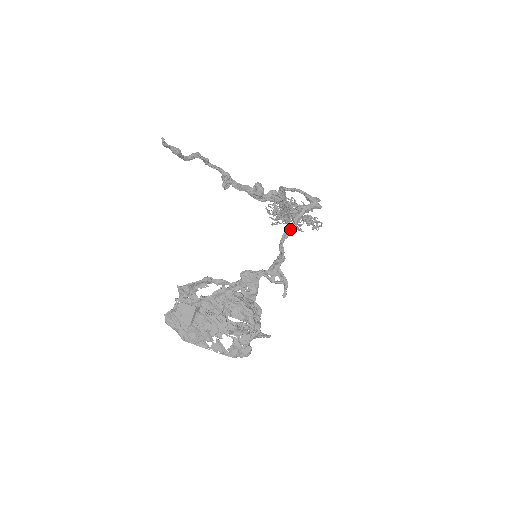
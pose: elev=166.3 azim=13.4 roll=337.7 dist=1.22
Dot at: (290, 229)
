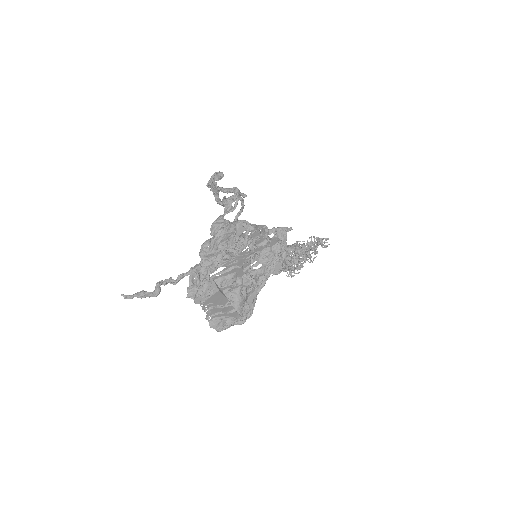
Dot at: (214, 194)
